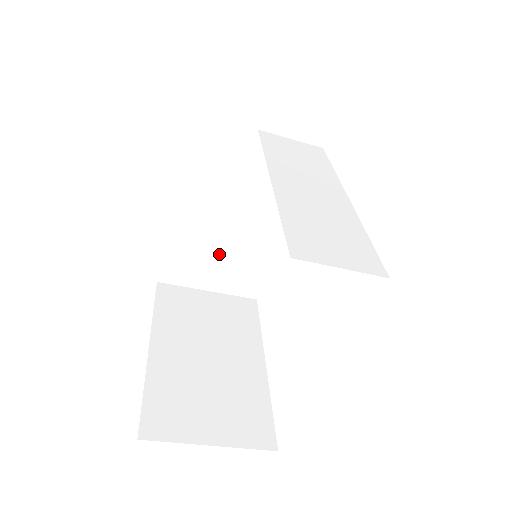
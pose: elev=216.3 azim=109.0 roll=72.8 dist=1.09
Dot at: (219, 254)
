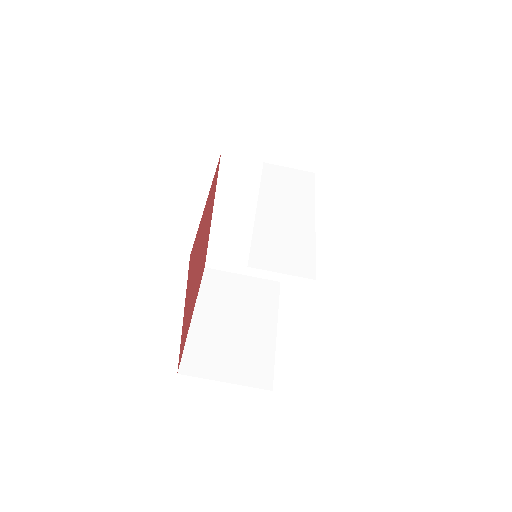
Dot at: (247, 248)
